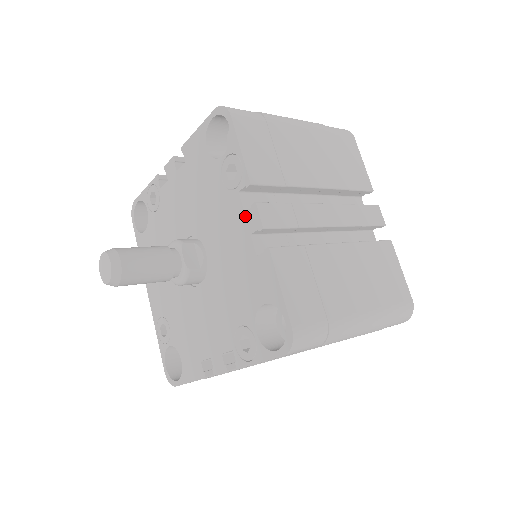
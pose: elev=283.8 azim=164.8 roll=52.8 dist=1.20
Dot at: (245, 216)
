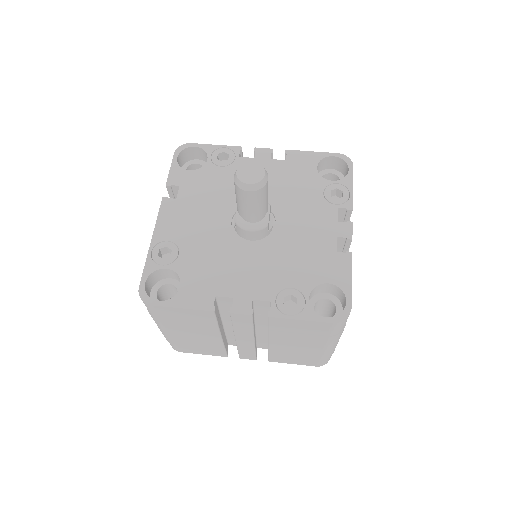
Dot at: (337, 224)
